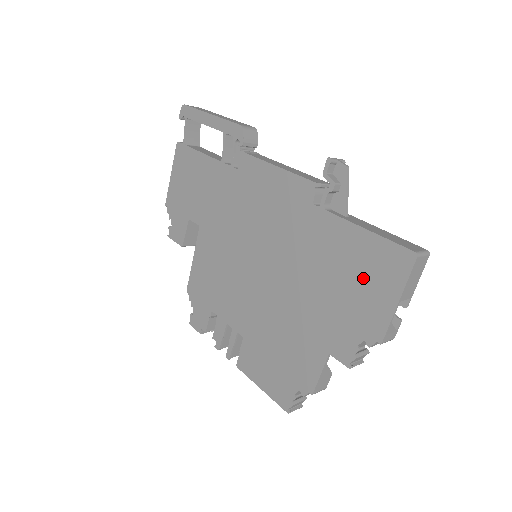
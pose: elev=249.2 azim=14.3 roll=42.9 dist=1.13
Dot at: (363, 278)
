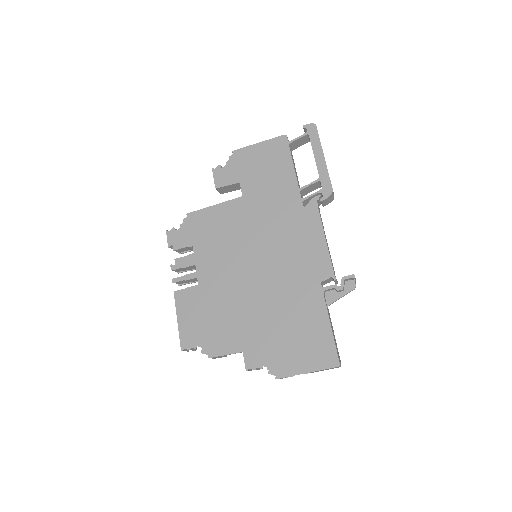
Dot at: (303, 344)
